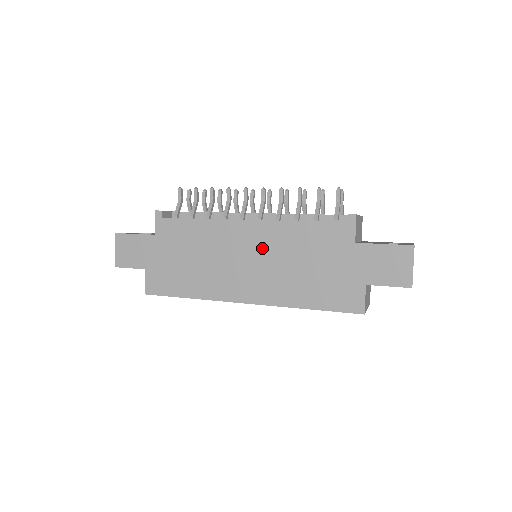
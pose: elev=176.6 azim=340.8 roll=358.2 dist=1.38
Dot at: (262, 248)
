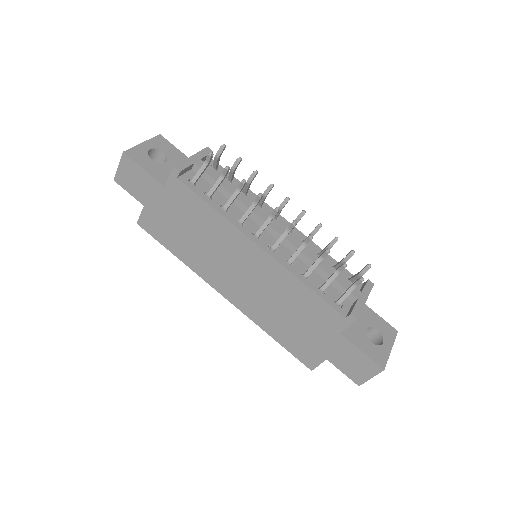
Dot at: (260, 276)
